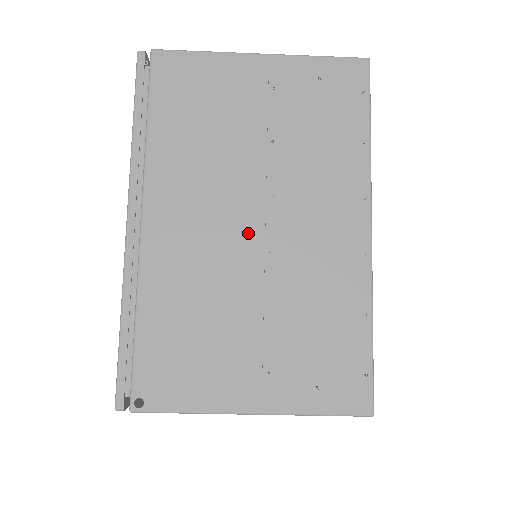
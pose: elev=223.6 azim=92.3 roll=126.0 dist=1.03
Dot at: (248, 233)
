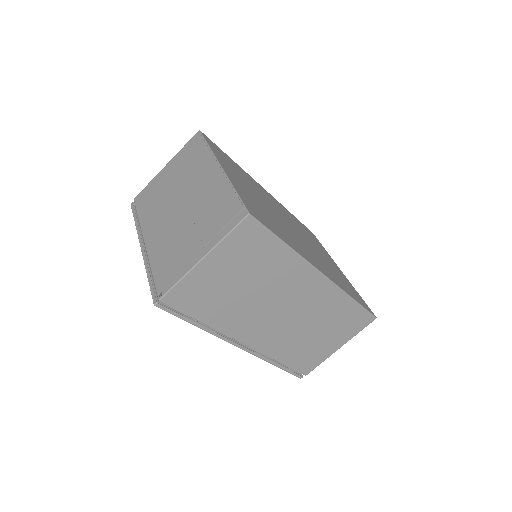
Dot at: (179, 210)
